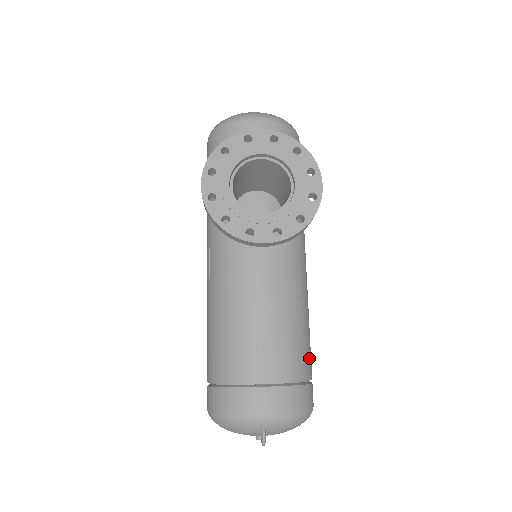
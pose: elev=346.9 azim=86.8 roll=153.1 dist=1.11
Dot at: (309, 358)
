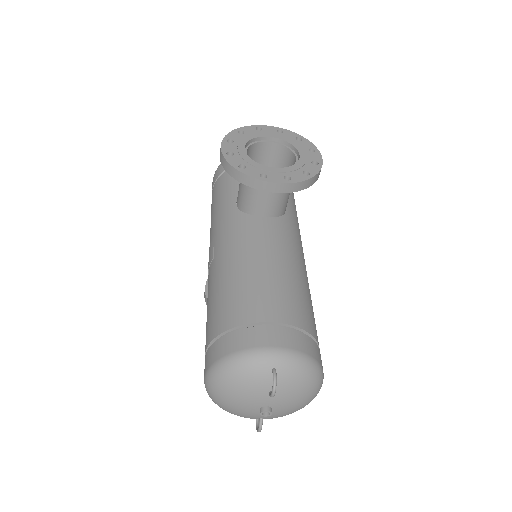
Dot at: (315, 327)
